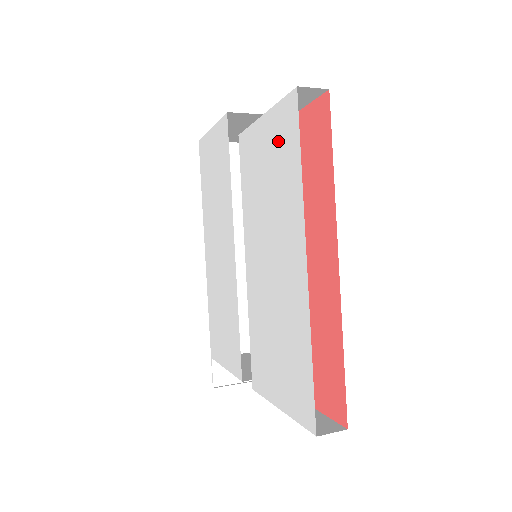
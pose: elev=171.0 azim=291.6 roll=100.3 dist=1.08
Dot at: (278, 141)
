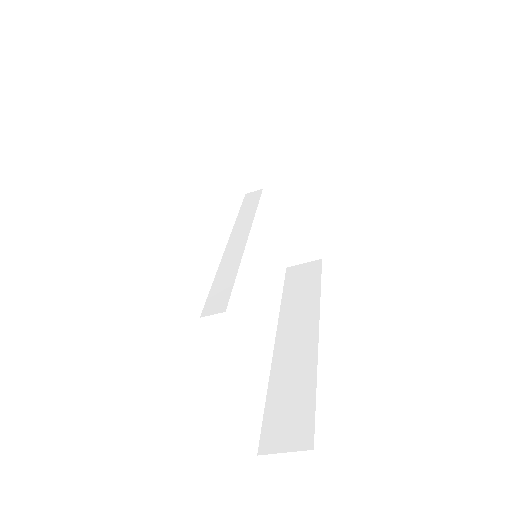
Dot at: occluded
